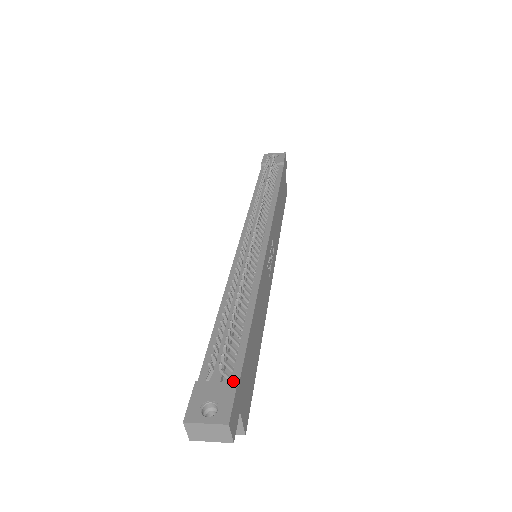
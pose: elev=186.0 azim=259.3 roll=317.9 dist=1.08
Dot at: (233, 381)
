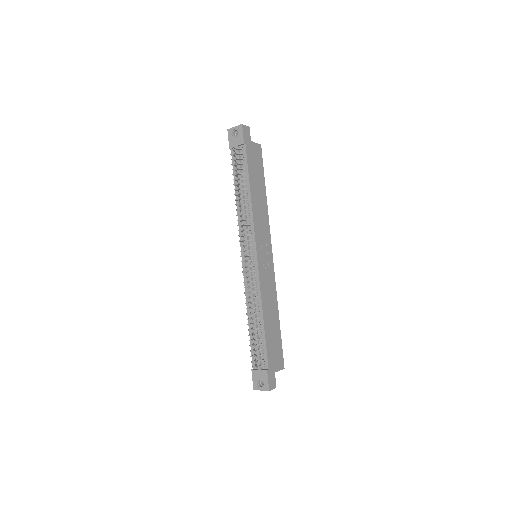
Dot at: (266, 367)
